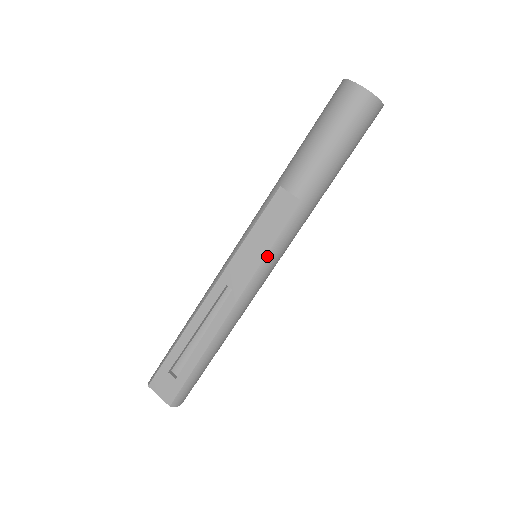
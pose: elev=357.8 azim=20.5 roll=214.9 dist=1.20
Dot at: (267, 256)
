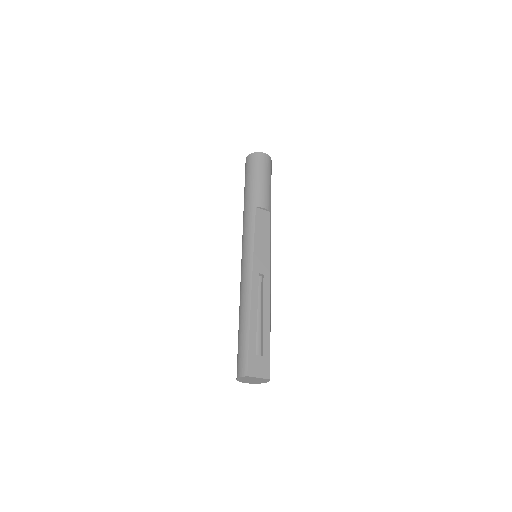
Dot at: (270, 247)
